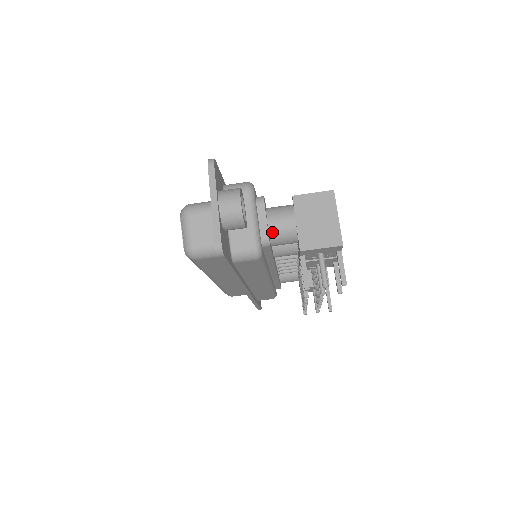
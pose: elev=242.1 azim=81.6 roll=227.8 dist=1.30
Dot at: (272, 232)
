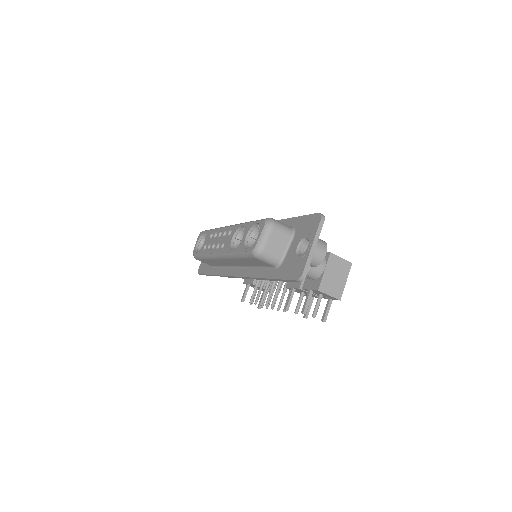
Dot at: occluded
